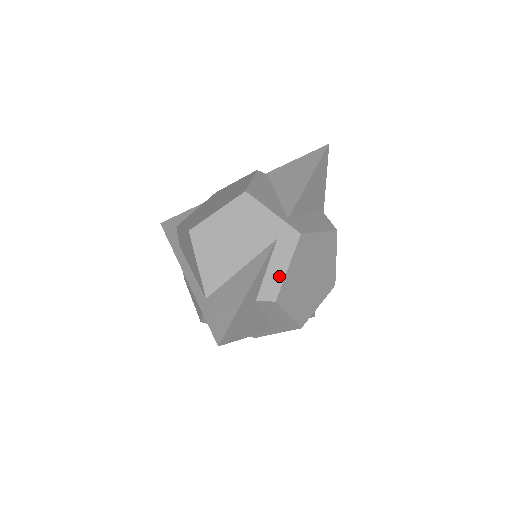
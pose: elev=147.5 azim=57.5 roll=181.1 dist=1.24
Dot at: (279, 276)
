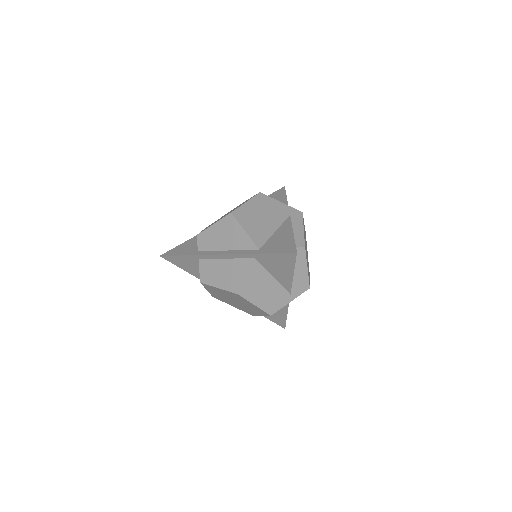
Dot at: (300, 234)
